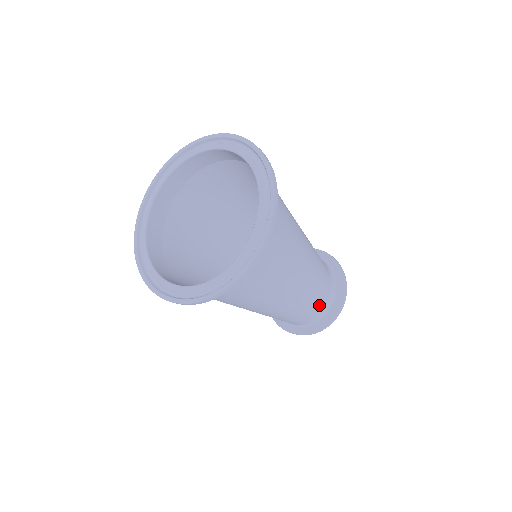
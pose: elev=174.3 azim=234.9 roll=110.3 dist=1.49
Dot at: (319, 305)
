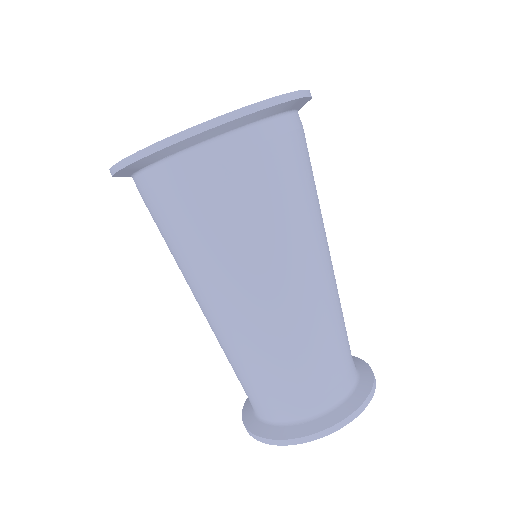
Dot at: (342, 357)
